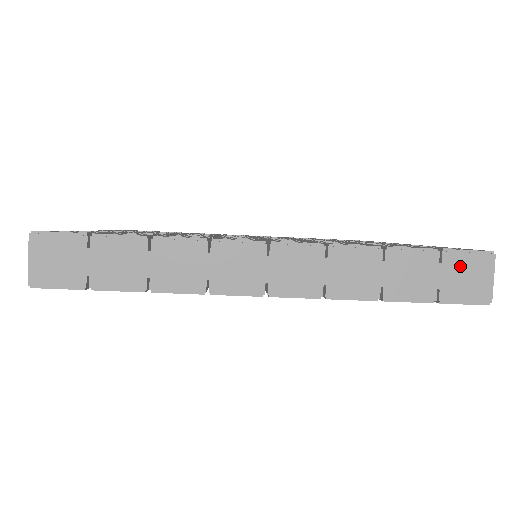
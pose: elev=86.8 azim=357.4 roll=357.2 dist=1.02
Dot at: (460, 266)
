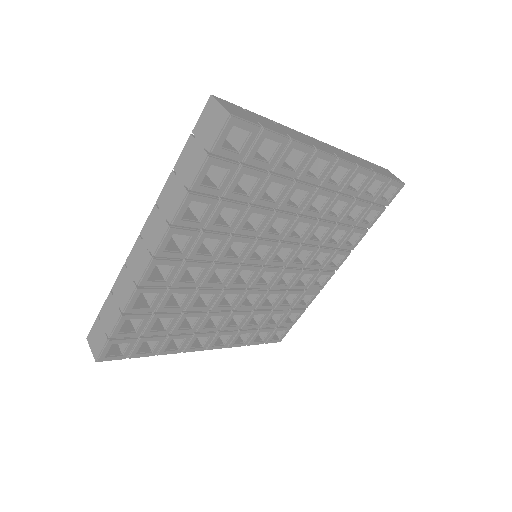
Dot at: (203, 125)
